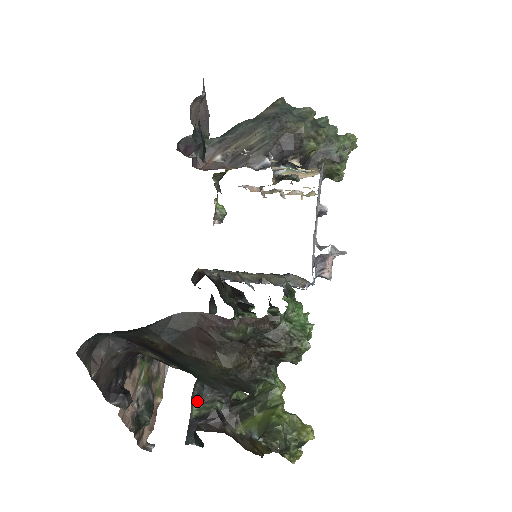
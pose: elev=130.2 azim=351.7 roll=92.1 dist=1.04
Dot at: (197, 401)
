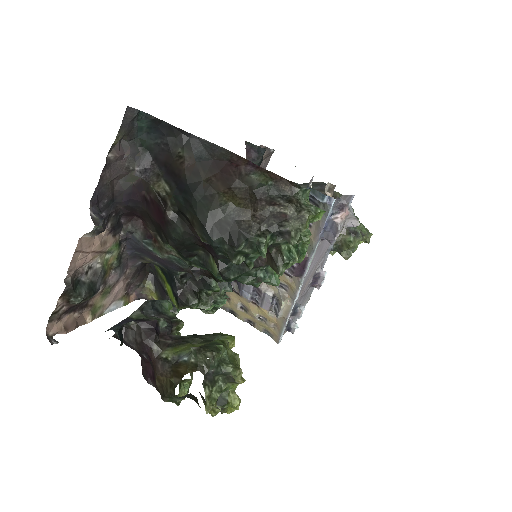
Dot at: (140, 311)
